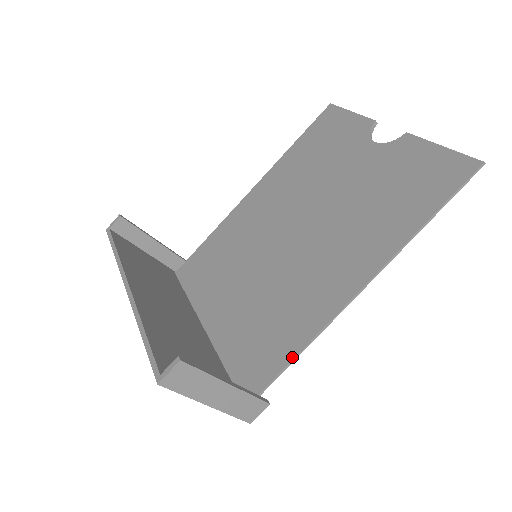
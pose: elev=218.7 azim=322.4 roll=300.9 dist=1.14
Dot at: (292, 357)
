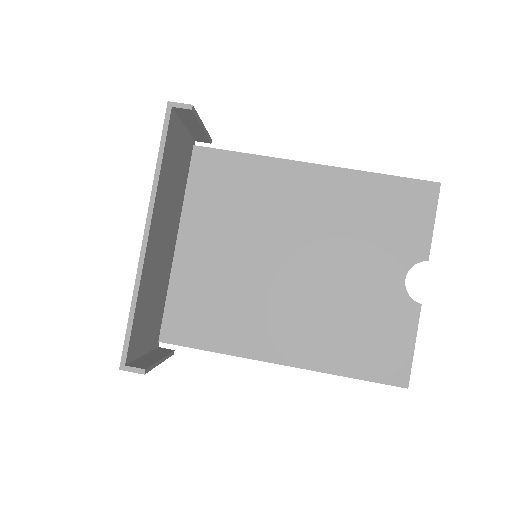
Dot at: (210, 349)
